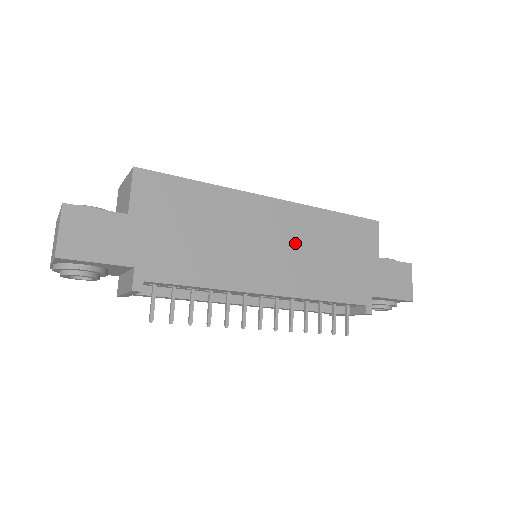
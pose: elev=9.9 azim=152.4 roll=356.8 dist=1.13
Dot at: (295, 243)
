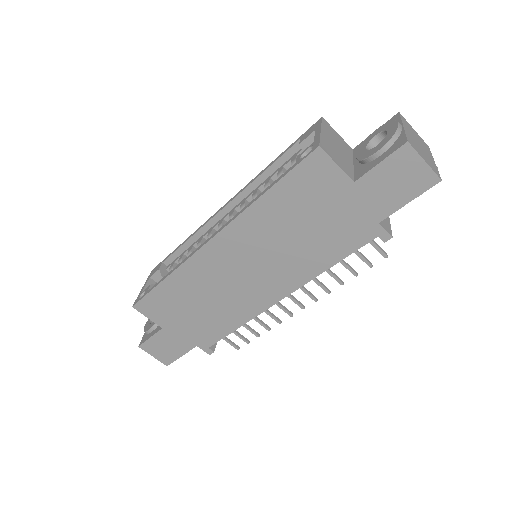
Dot at: (261, 252)
